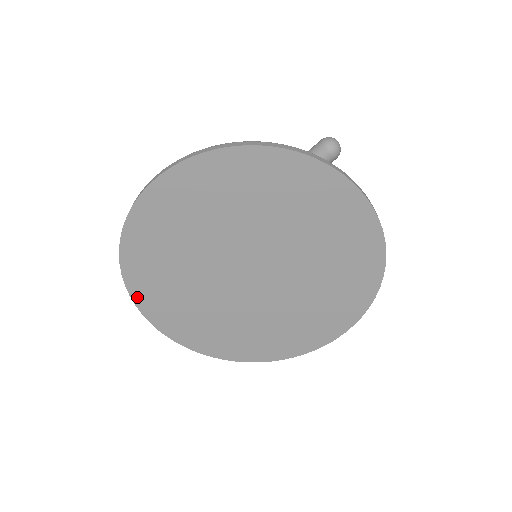
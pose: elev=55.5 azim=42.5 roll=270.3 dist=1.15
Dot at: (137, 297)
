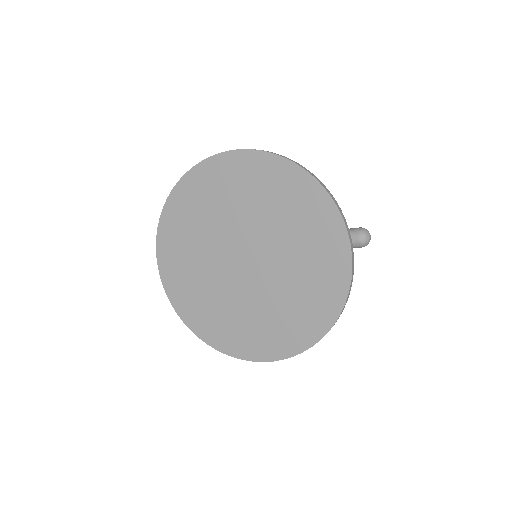
Dot at: (163, 221)
